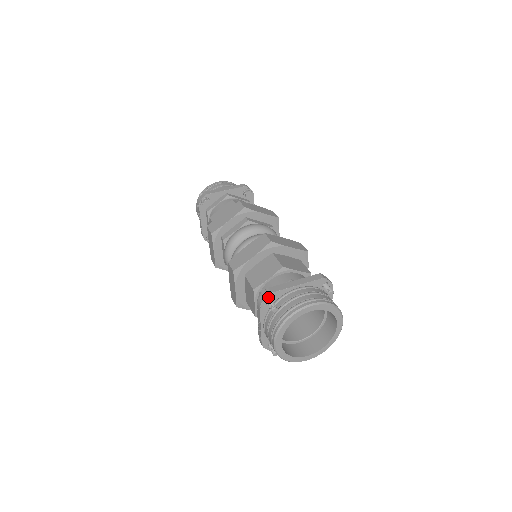
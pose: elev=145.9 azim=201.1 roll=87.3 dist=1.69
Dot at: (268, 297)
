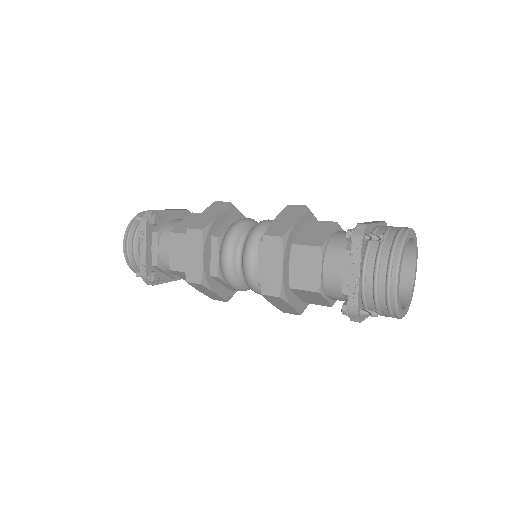
Dot at: (366, 230)
